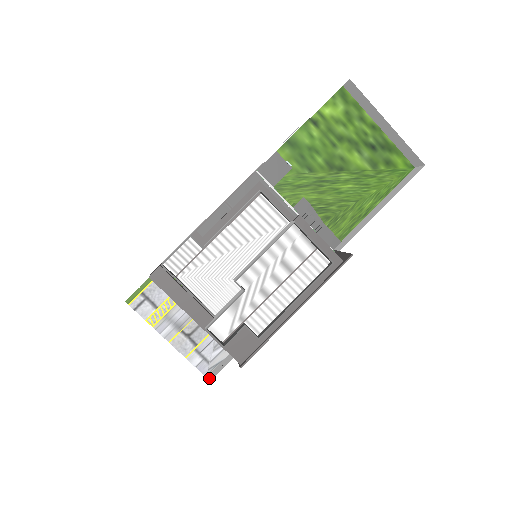
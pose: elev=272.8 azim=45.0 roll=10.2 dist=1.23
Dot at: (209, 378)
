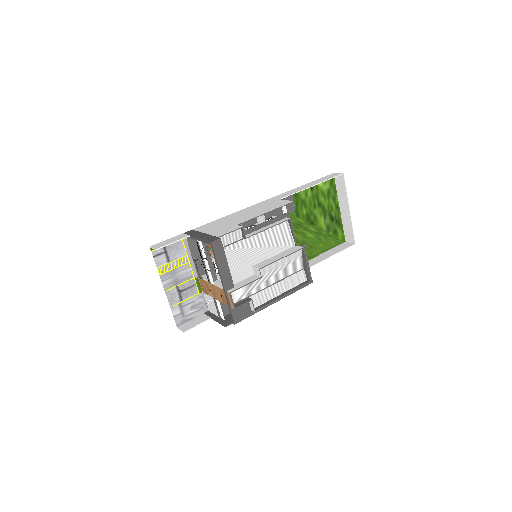
Dot at: (183, 328)
